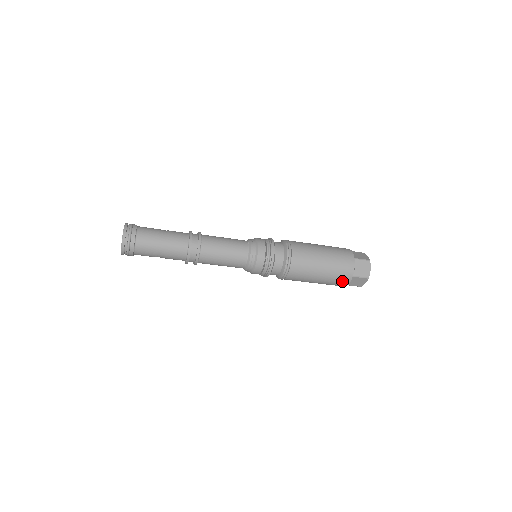
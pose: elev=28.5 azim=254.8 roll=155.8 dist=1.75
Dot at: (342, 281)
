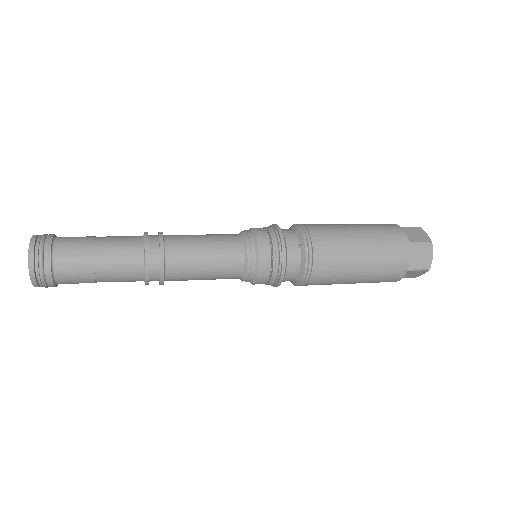
Dot at: occluded
